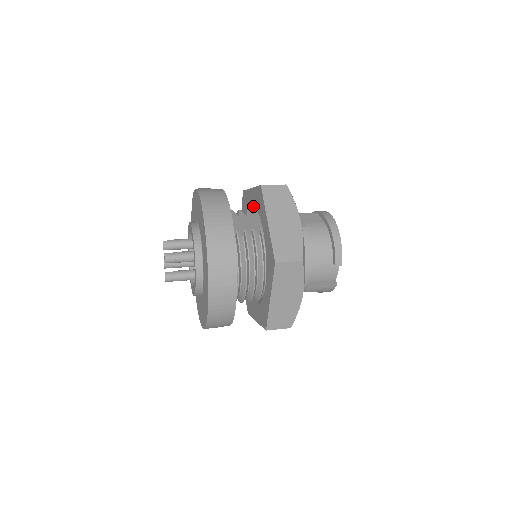
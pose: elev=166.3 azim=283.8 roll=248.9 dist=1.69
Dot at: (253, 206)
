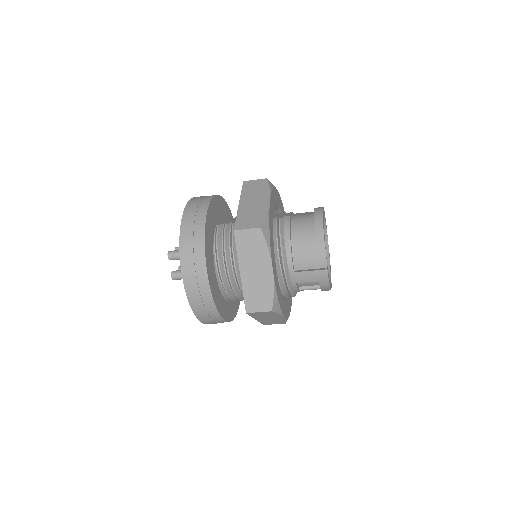
Dot at: occluded
